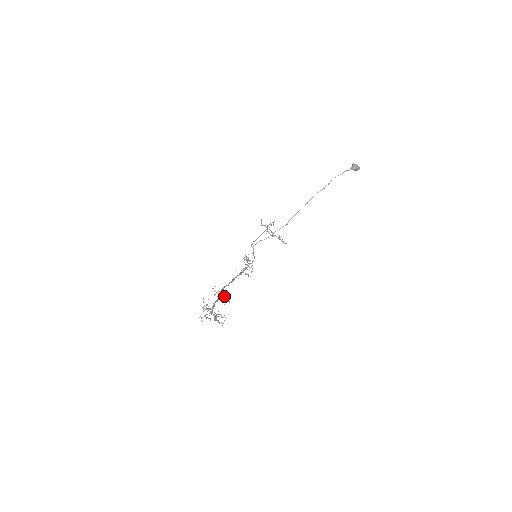
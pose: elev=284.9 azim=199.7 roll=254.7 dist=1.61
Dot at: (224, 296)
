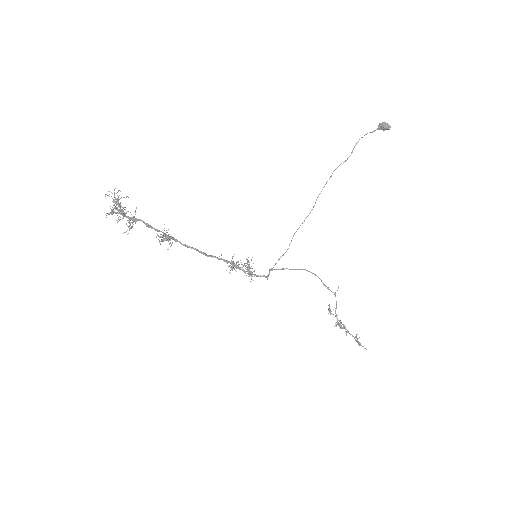
Dot at: (168, 239)
